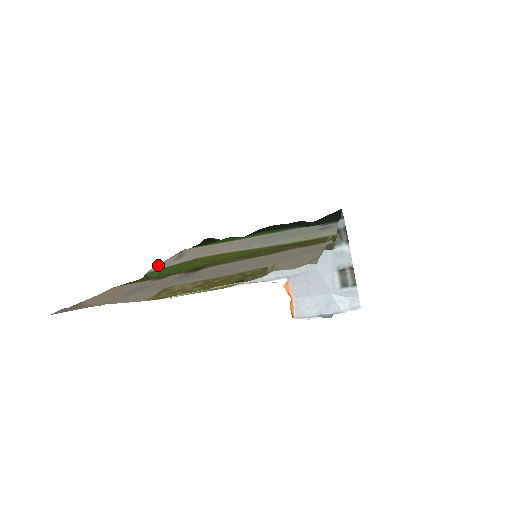
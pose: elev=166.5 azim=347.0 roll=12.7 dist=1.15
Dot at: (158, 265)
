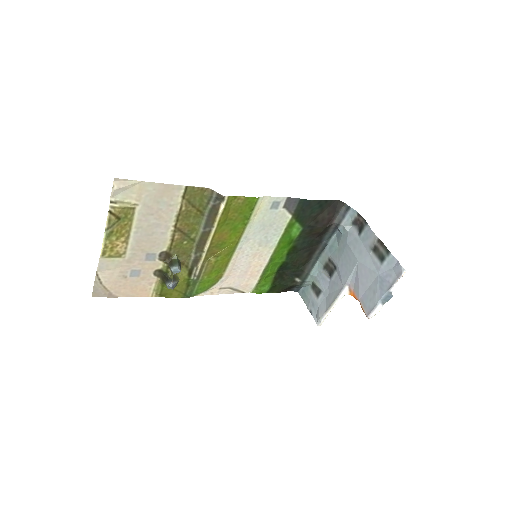
Dot at: (208, 294)
